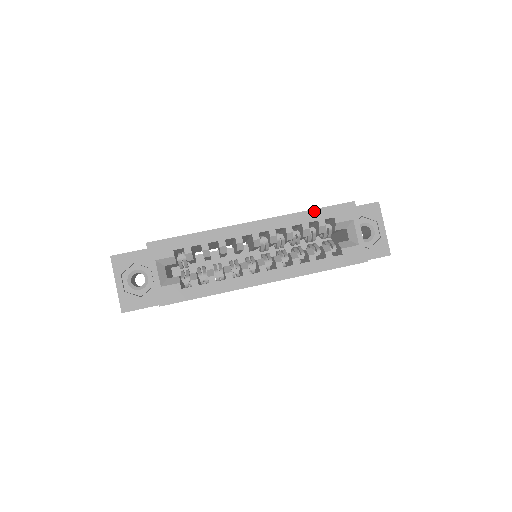
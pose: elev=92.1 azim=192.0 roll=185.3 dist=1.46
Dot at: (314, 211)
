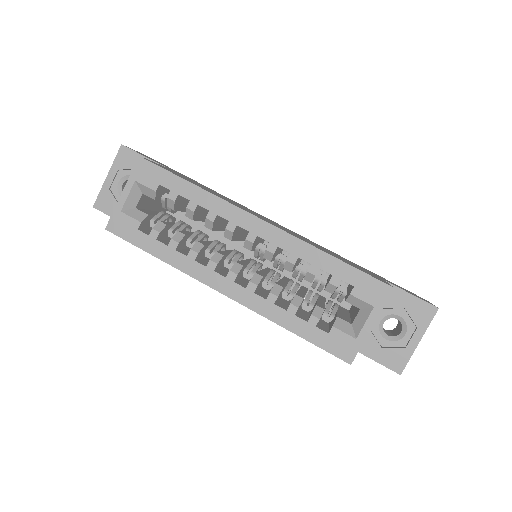
Dot at: (337, 261)
